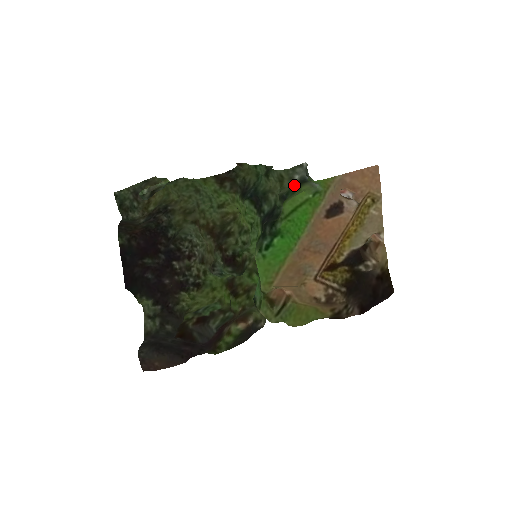
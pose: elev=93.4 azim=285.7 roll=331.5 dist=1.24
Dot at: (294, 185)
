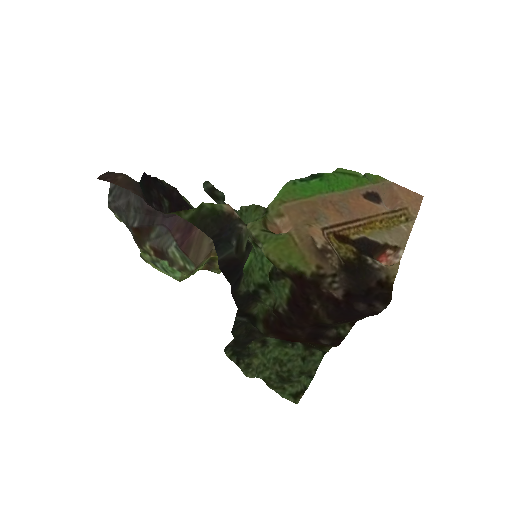
Dot at: occluded
